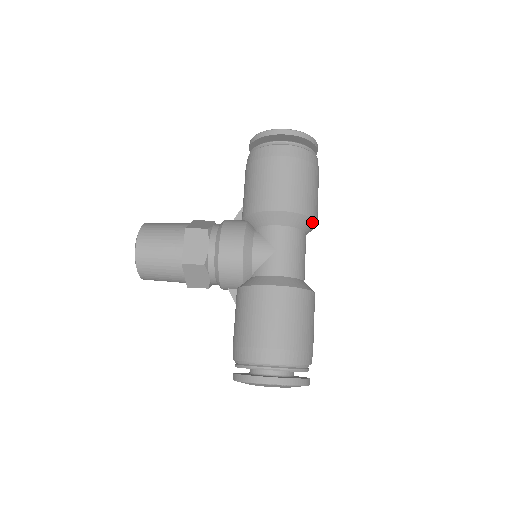
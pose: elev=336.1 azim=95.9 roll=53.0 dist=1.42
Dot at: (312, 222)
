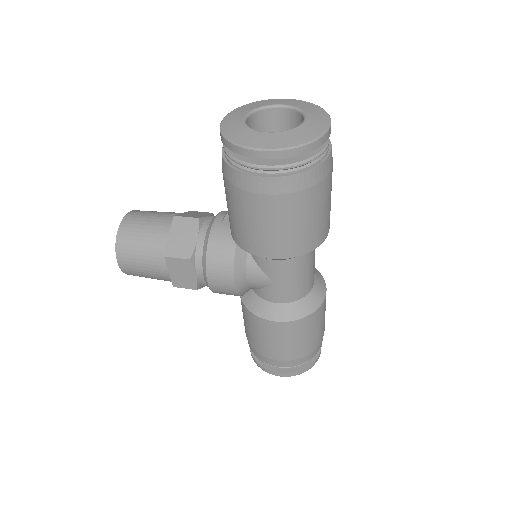
Dot at: (319, 244)
